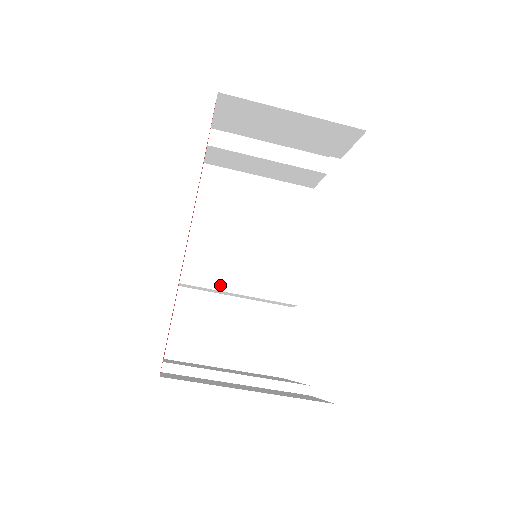
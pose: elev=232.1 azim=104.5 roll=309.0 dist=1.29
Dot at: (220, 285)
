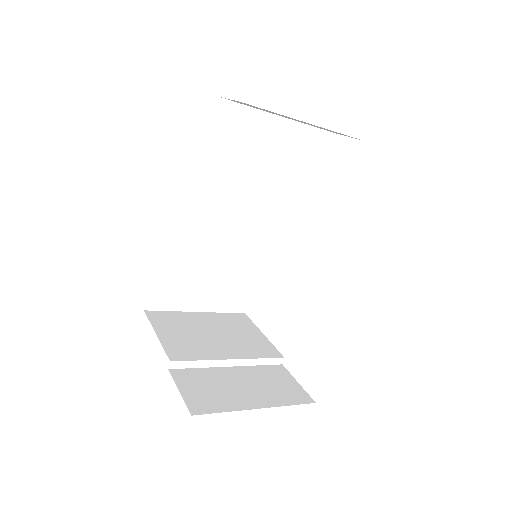
Dot at: (204, 250)
